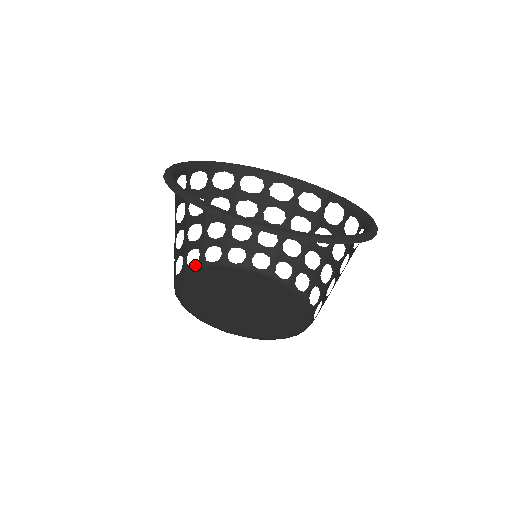
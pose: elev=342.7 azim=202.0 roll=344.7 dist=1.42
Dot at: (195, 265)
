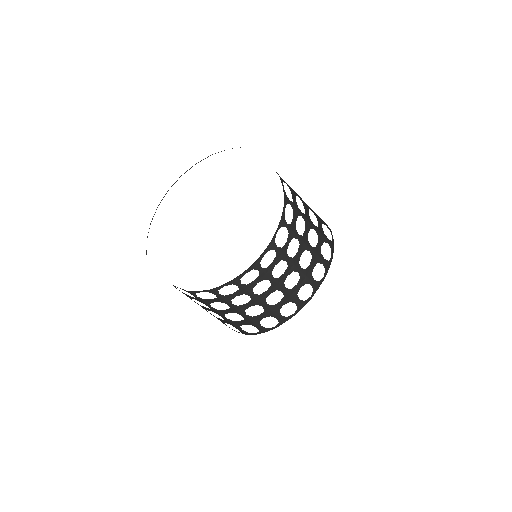
Dot at: occluded
